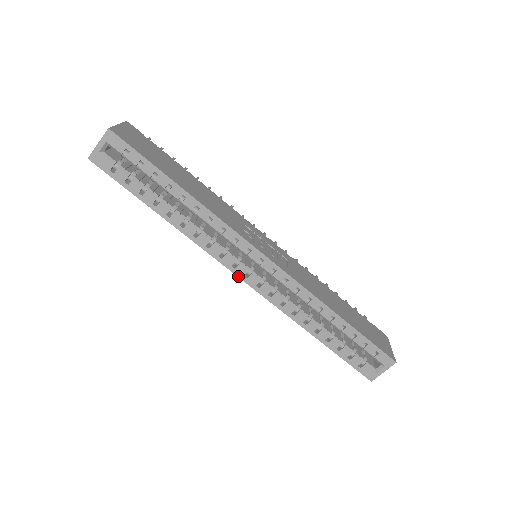
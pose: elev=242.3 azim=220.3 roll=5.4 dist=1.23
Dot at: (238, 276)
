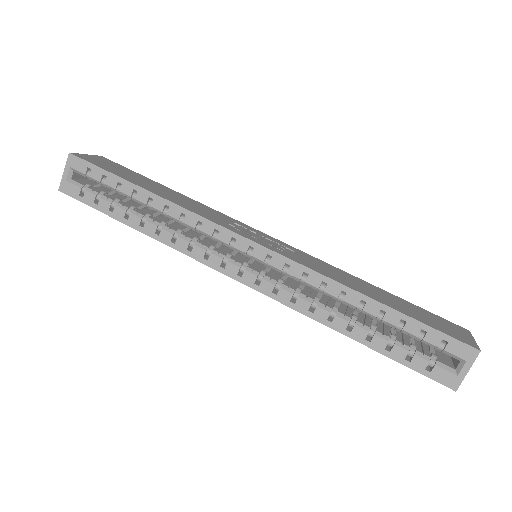
Dot at: (231, 277)
